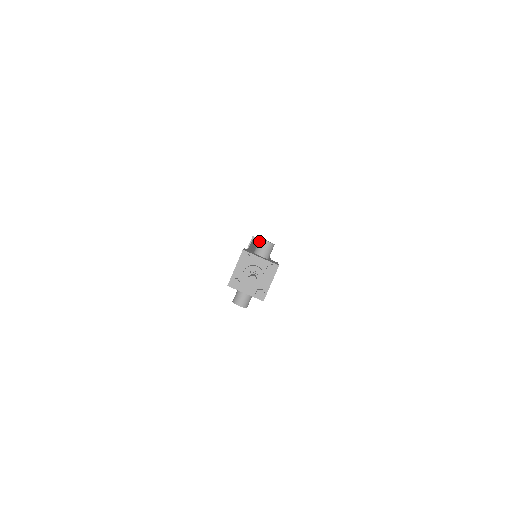
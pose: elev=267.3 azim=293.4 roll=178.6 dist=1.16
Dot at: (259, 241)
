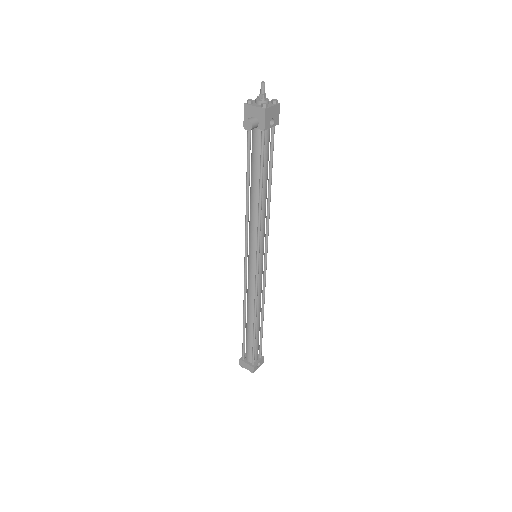
Dot at: occluded
